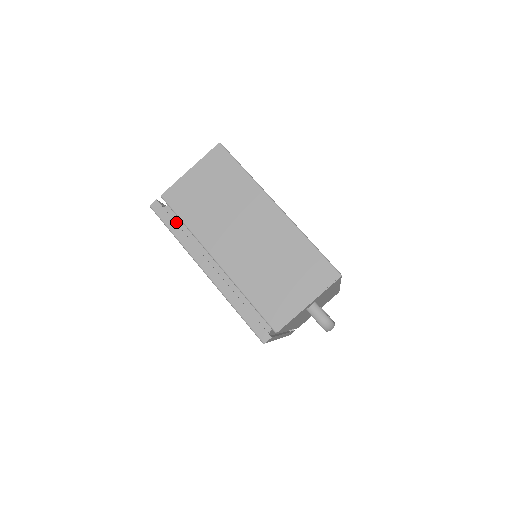
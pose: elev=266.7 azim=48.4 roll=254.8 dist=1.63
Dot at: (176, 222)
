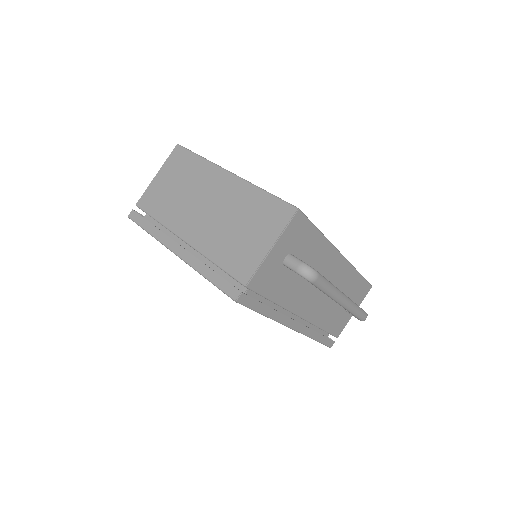
Dot at: occluded
